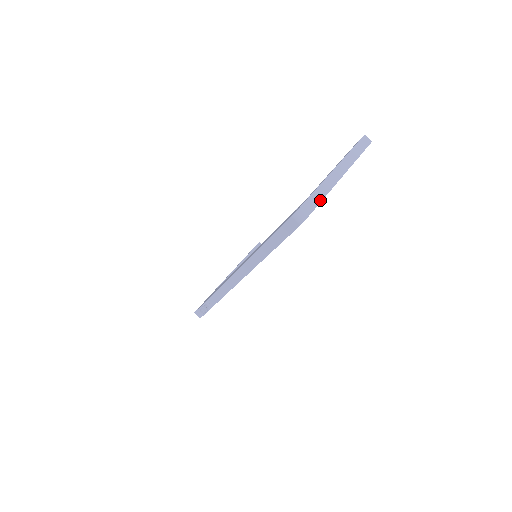
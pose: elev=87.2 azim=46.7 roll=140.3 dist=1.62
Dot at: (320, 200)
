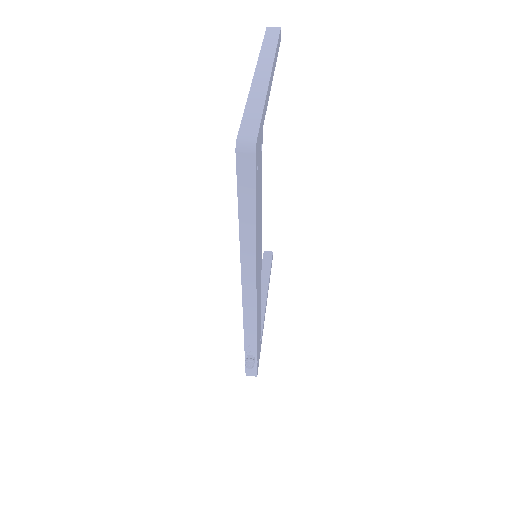
Dot at: (260, 111)
